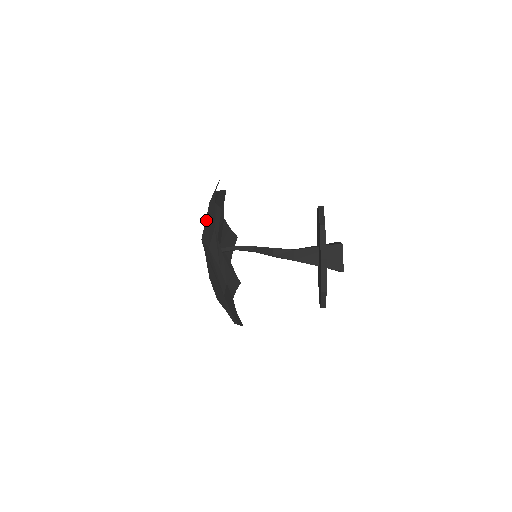
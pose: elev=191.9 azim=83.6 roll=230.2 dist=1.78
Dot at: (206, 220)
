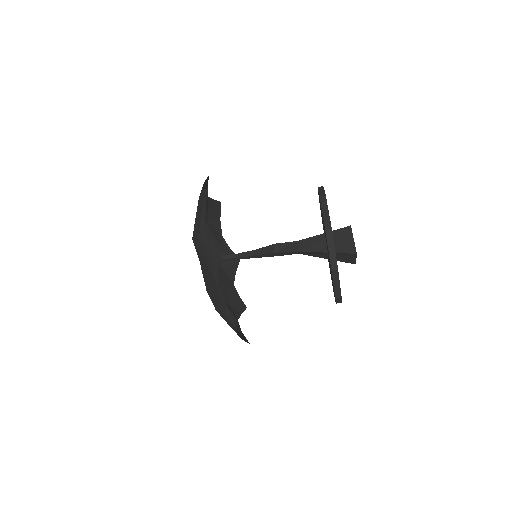
Dot at: (196, 216)
